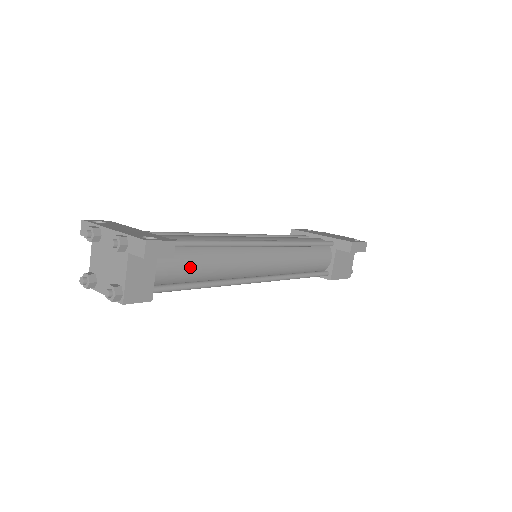
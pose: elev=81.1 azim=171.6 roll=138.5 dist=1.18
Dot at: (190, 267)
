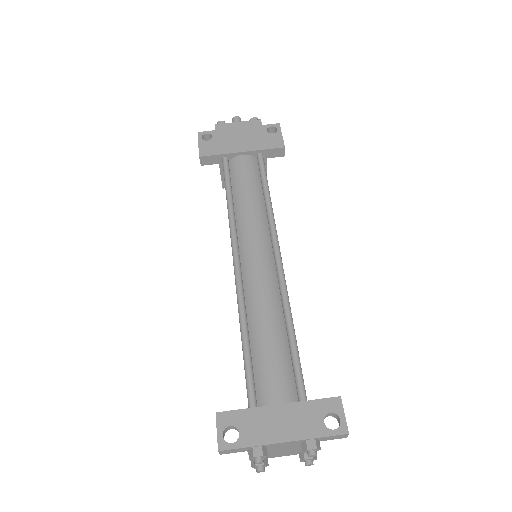
Dot at: occluded
